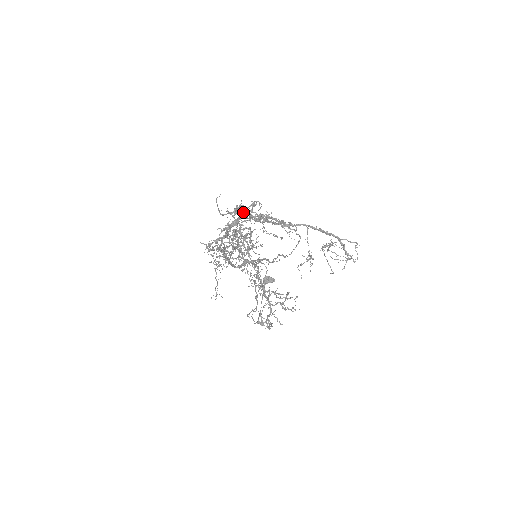
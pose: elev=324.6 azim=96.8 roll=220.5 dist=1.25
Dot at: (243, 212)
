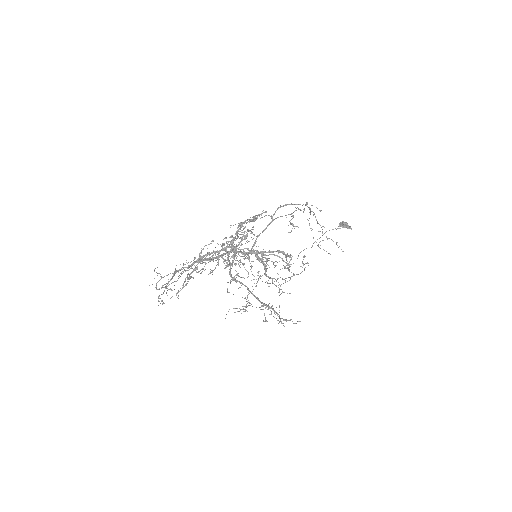
Dot at: occluded
